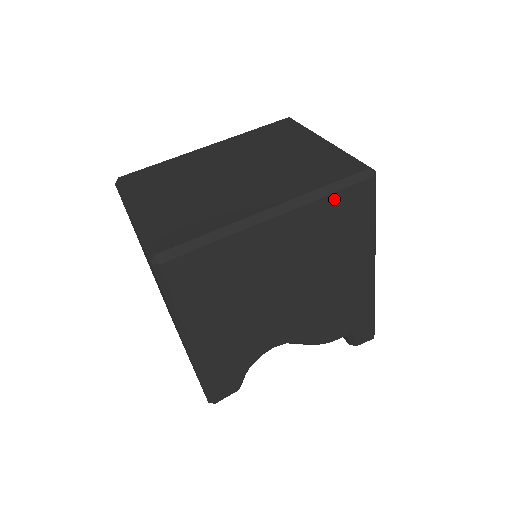
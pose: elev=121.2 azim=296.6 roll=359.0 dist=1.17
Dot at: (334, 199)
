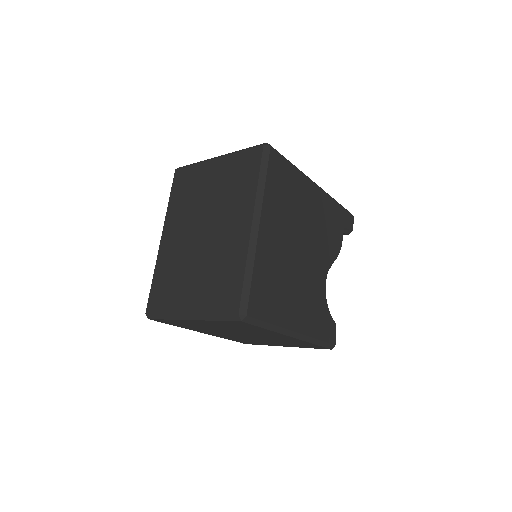
Dot at: (269, 181)
